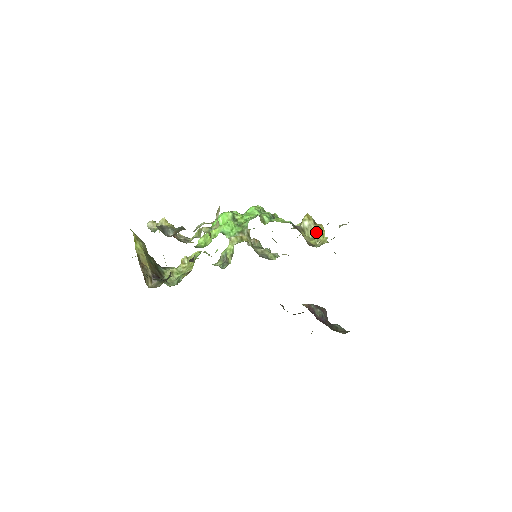
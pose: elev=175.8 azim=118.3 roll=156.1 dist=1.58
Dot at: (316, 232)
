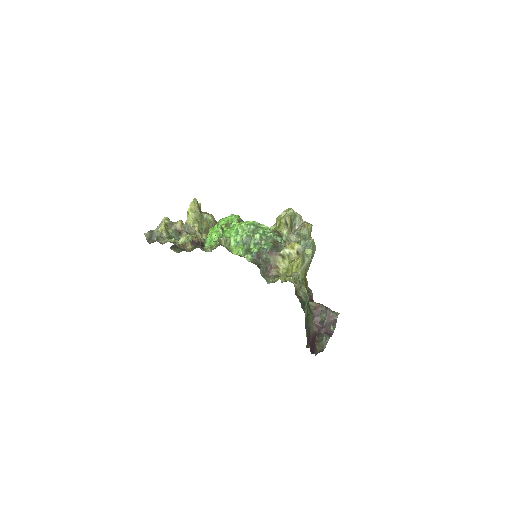
Dot at: (289, 264)
